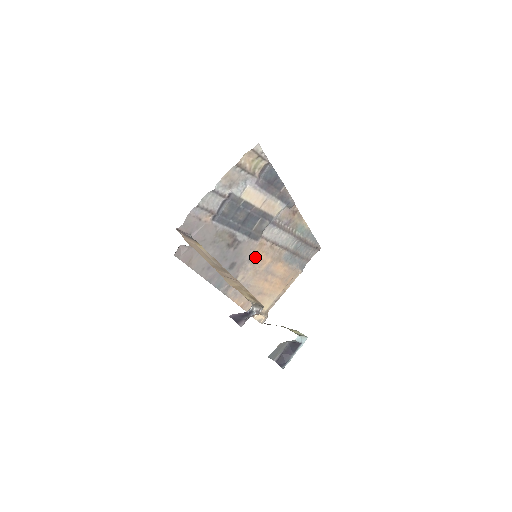
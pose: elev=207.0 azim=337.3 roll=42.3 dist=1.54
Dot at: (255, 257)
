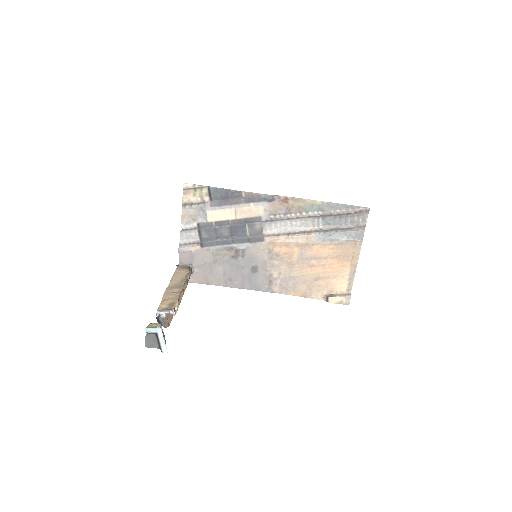
Dot at: (276, 253)
